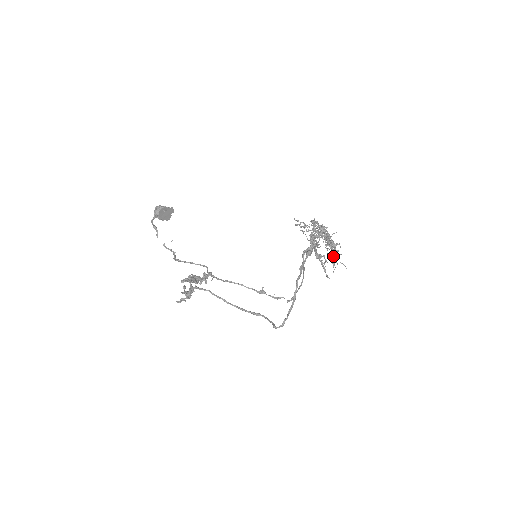
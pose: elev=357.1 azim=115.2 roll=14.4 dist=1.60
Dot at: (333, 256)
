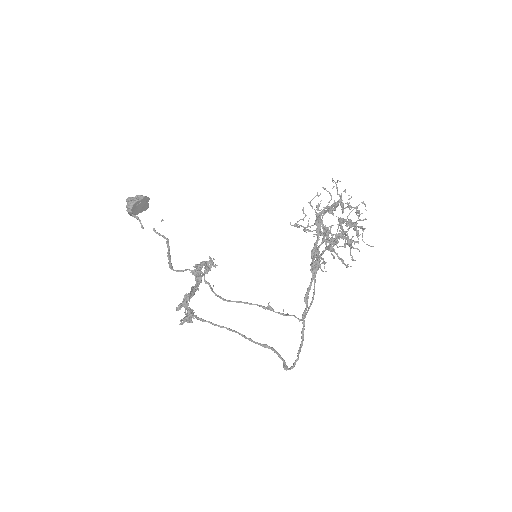
Dot at: (355, 227)
